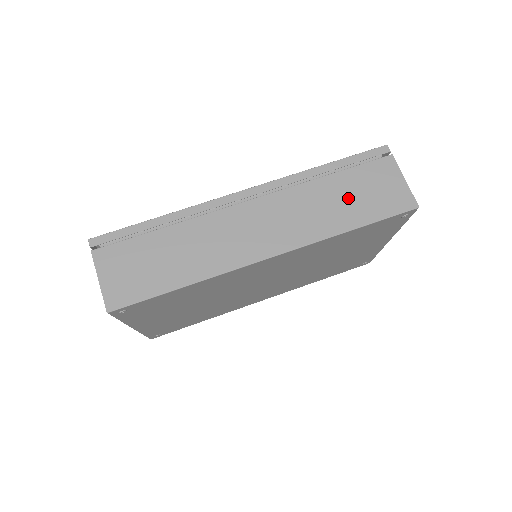
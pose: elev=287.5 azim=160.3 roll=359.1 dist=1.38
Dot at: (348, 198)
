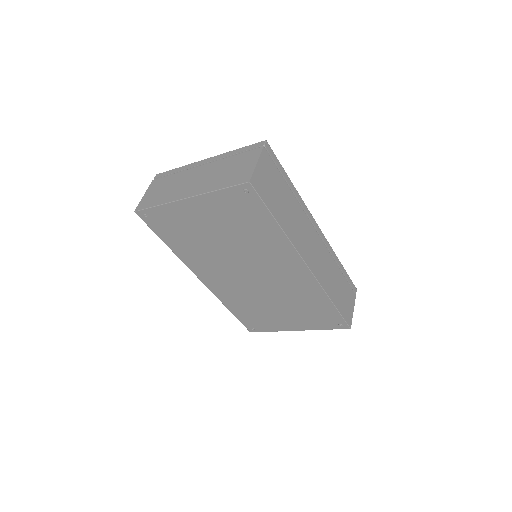
Dot at: (339, 288)
